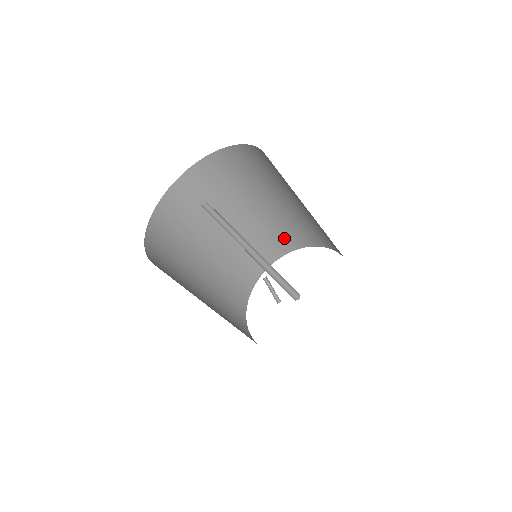
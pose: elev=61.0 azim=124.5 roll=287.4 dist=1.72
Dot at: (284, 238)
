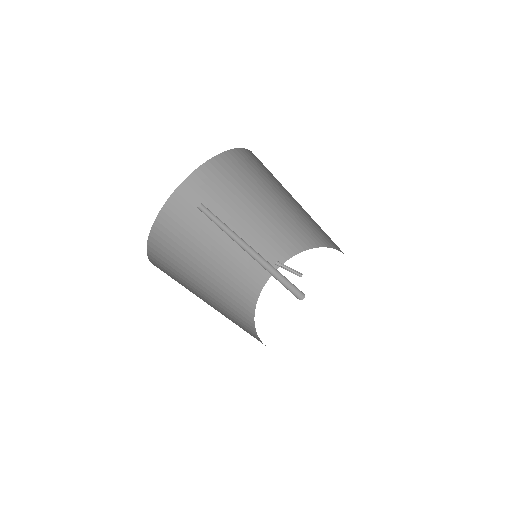
Dot at: (257, 267)
